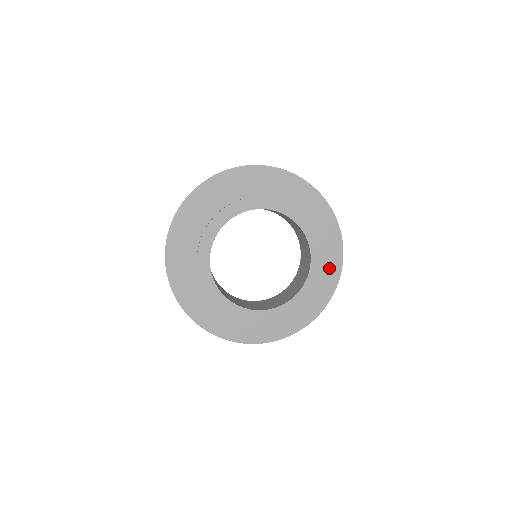
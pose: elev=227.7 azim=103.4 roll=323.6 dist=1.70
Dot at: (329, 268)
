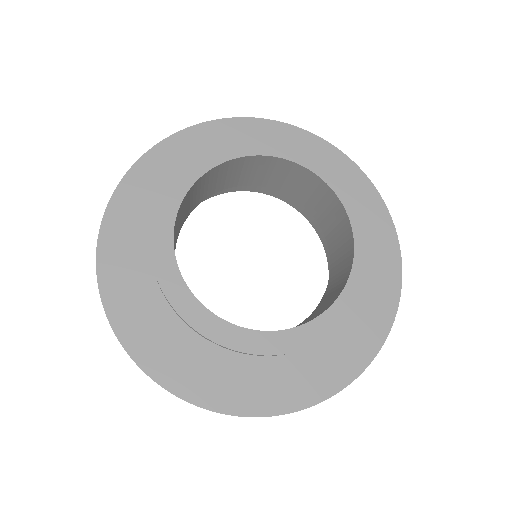
Dot at: (381, 263)
